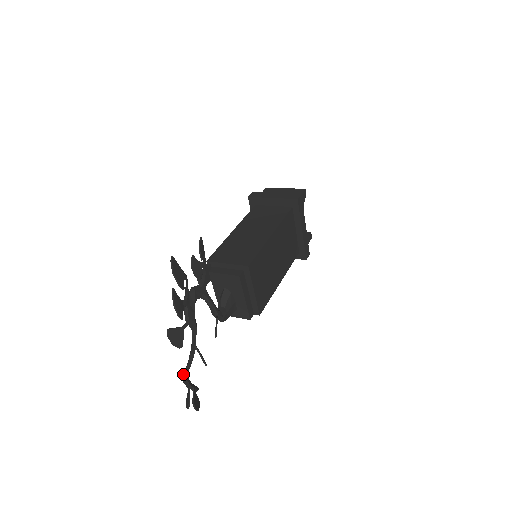
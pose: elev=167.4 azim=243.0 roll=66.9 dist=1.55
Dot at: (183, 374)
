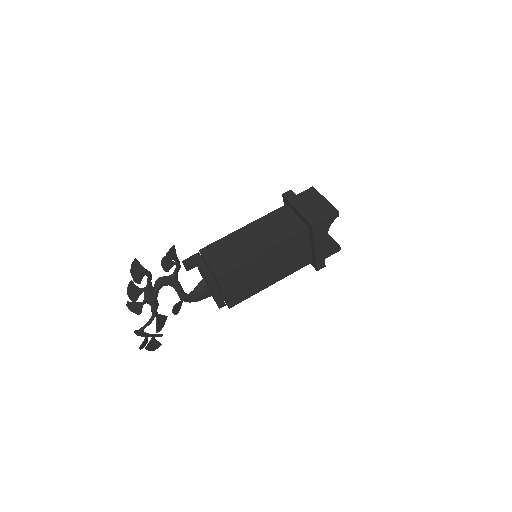
Dot at: (136, 331)
